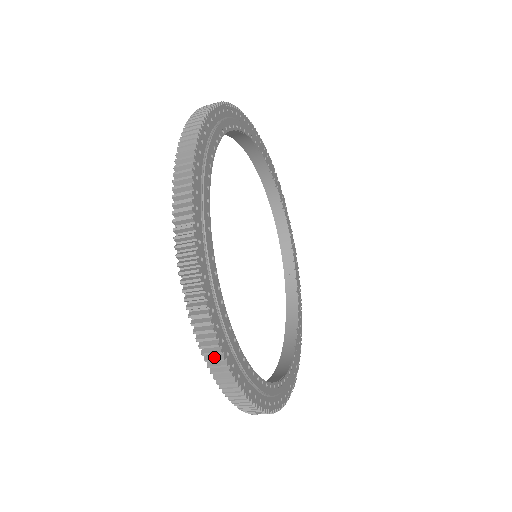
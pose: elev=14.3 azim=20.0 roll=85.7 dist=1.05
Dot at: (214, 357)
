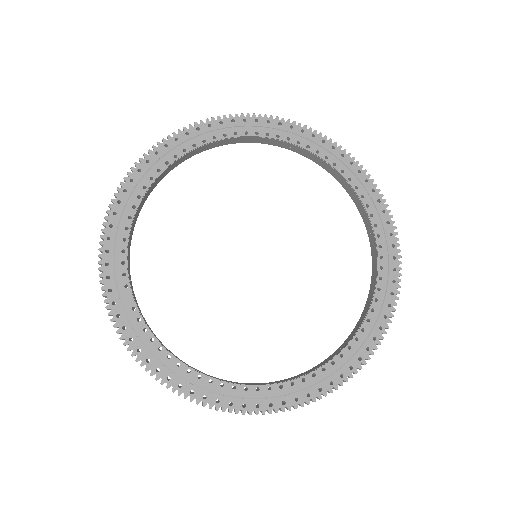
Dot at: (161, 381)
